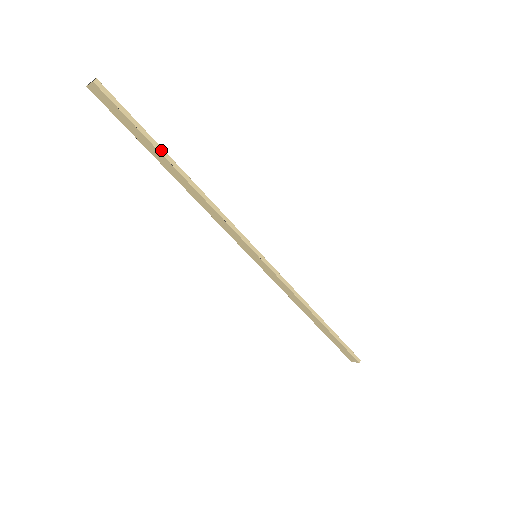
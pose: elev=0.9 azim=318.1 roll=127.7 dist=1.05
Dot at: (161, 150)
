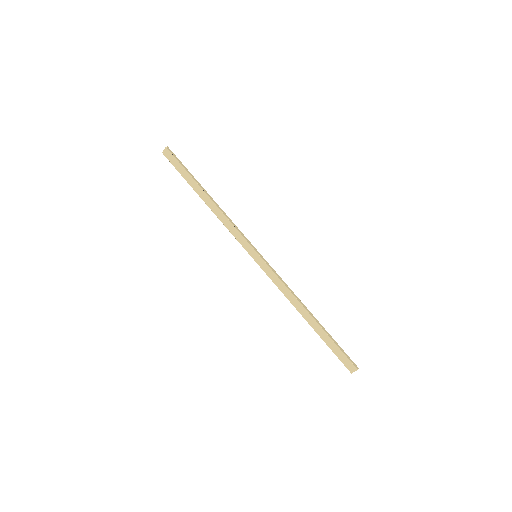
Dot at: (197, 181)
